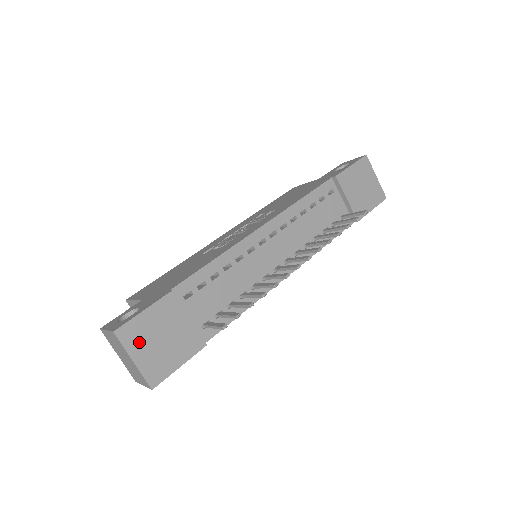
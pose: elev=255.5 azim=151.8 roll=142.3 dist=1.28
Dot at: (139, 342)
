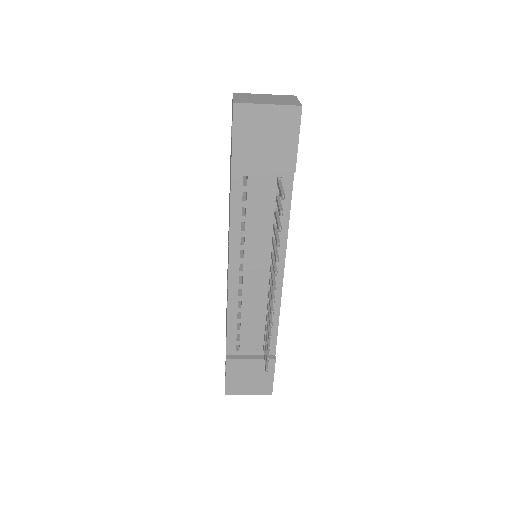
Dot at: (241, 388)
